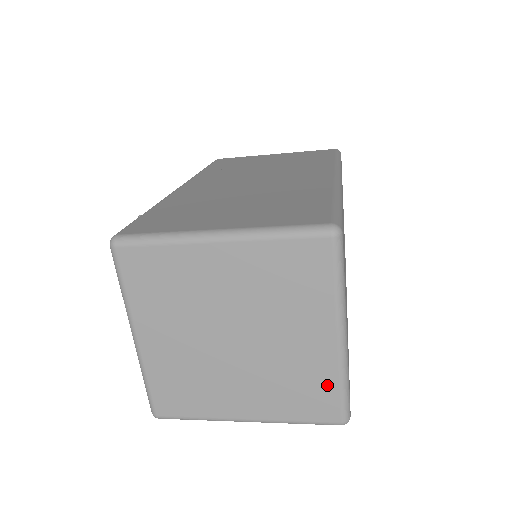
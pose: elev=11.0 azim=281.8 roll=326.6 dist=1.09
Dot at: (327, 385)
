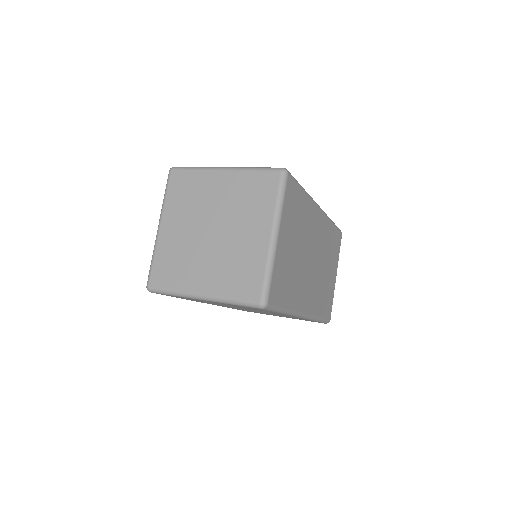
Dot at: (257, 270)
